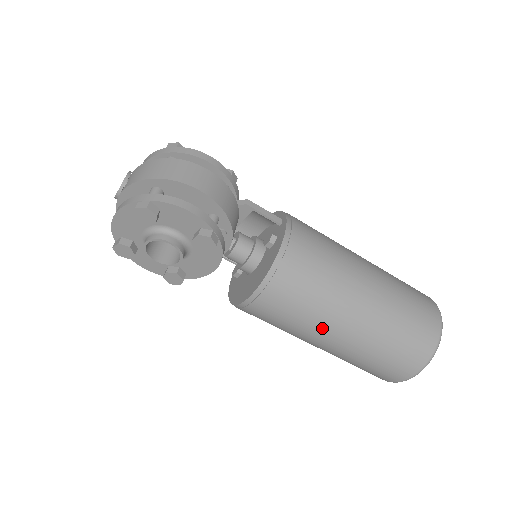
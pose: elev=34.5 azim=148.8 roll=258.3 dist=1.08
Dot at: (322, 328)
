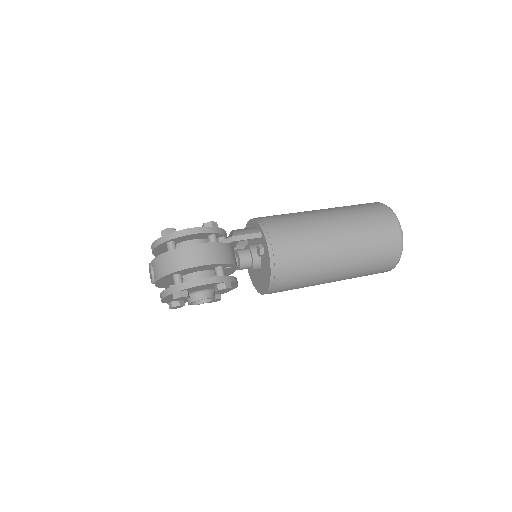
Dot at: (320, 281)
